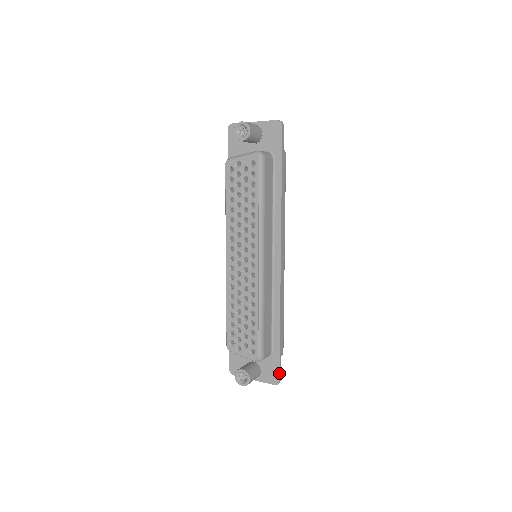
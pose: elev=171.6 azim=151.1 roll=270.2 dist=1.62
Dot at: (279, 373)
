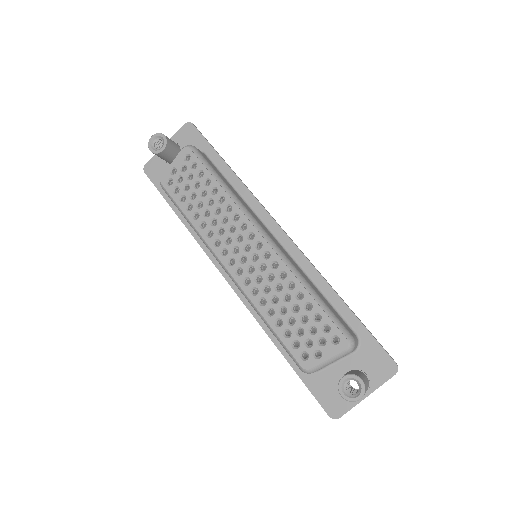
Dot at: (387, 353)
